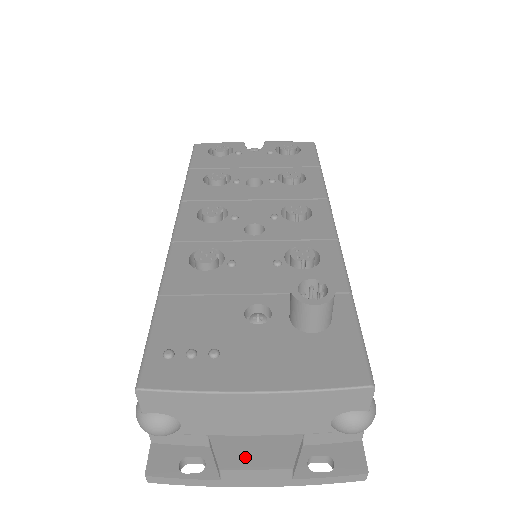
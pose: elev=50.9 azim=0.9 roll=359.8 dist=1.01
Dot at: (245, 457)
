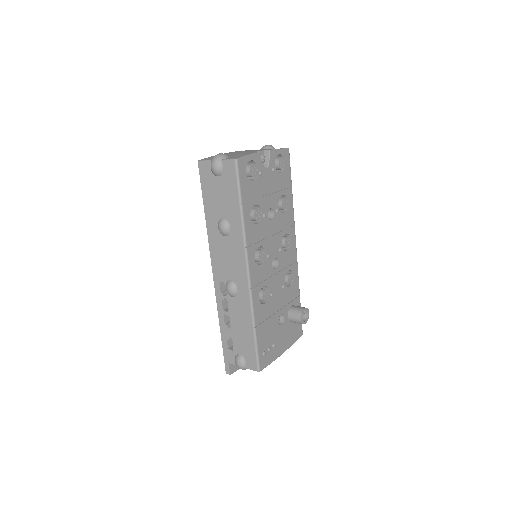
Dot at: occluded
